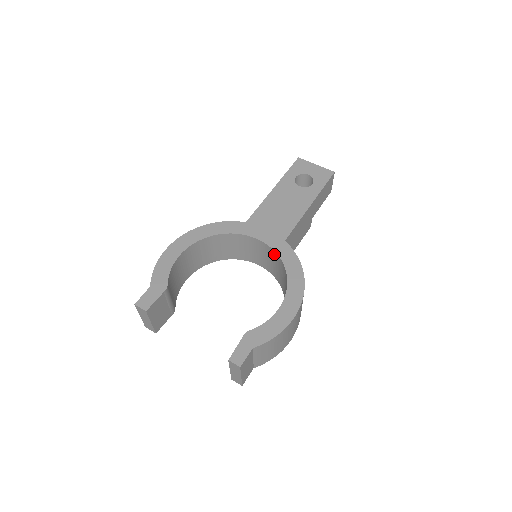
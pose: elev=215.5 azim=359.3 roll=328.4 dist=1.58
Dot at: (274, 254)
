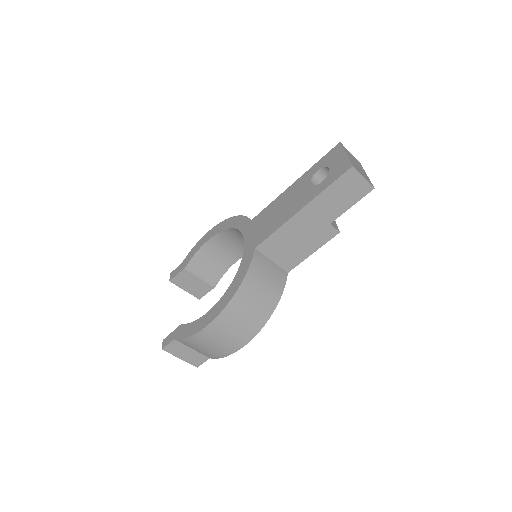
Dot at: occluded
